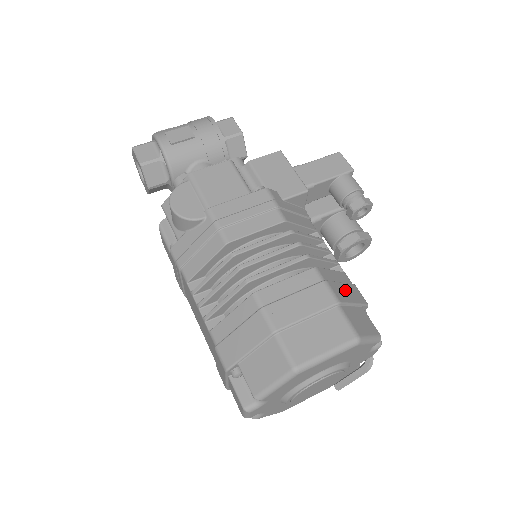
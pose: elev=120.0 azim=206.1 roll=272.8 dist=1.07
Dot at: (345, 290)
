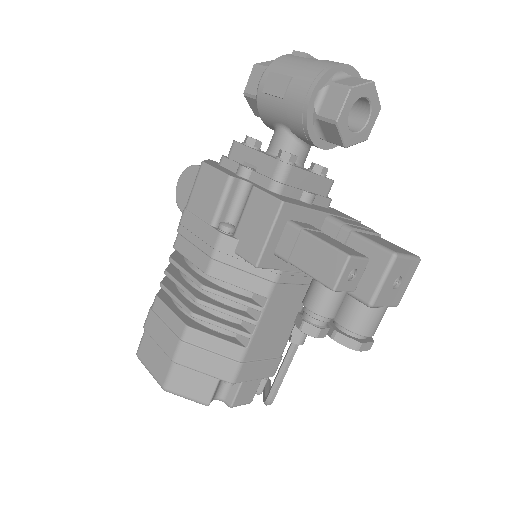
Dot at: (205, 359)
